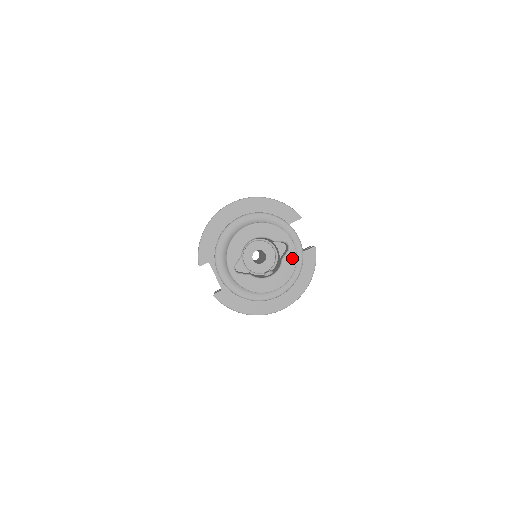
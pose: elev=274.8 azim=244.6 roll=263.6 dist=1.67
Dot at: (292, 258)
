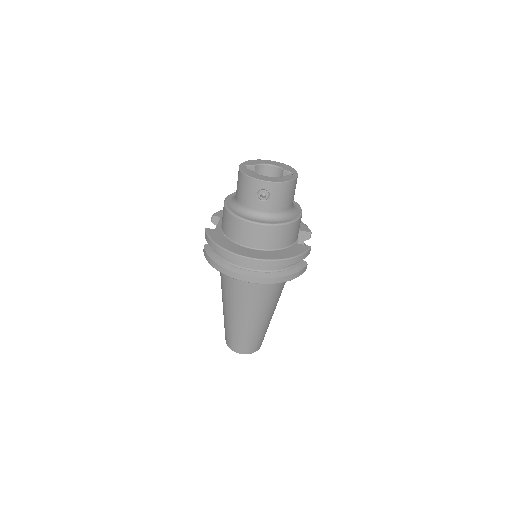
Dot at: (291, 178)
